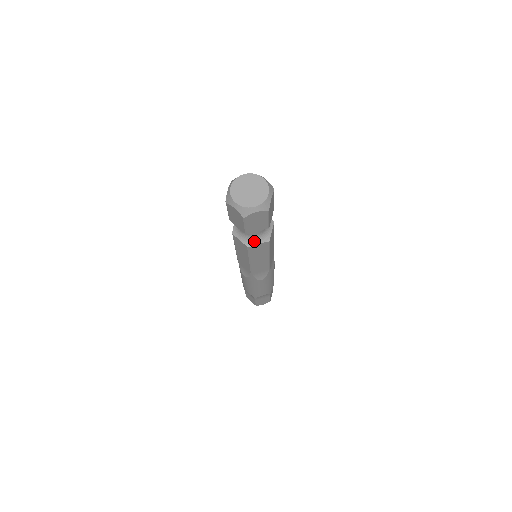
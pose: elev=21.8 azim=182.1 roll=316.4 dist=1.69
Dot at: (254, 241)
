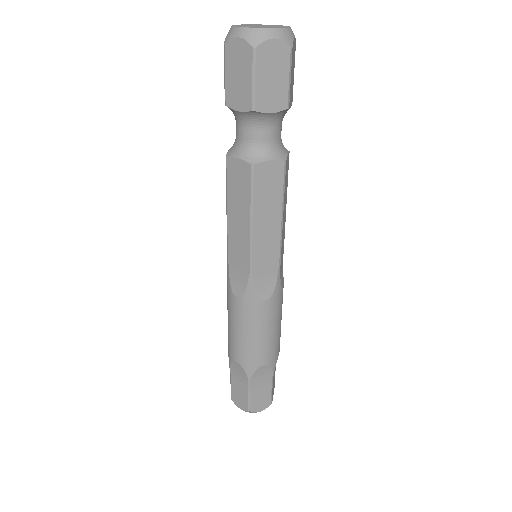
Dot at: (237, 152)
